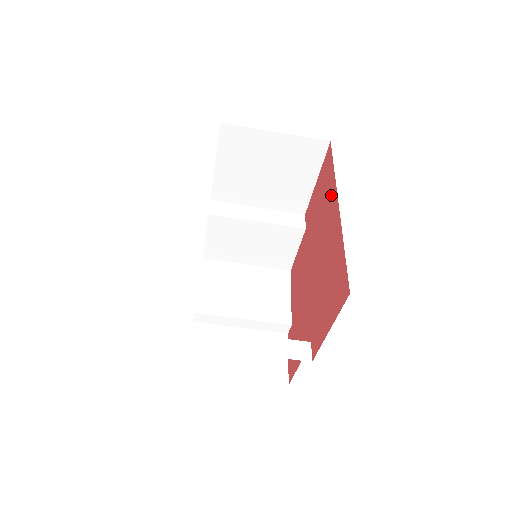
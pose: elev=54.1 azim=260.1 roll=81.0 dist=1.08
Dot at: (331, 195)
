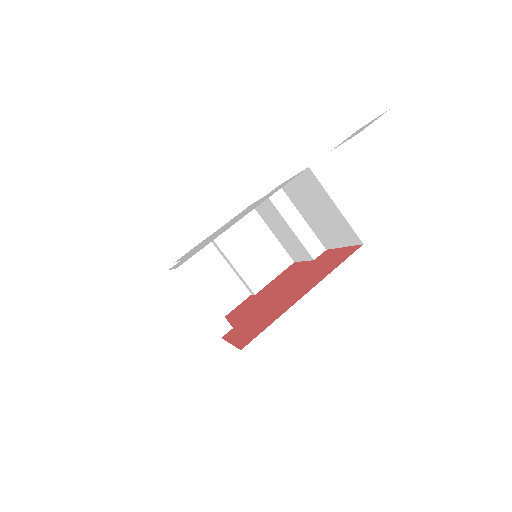
Dot at: (318, 279)
